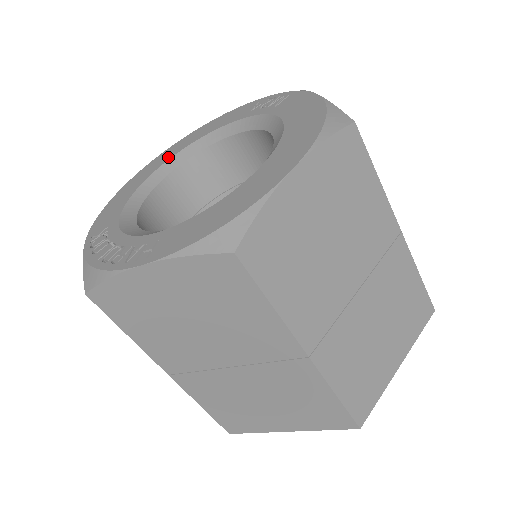
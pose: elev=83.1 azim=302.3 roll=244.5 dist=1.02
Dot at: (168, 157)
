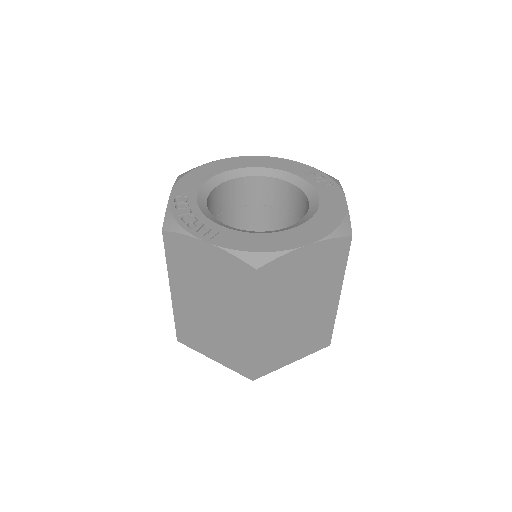
Dot at: (243, 165)
